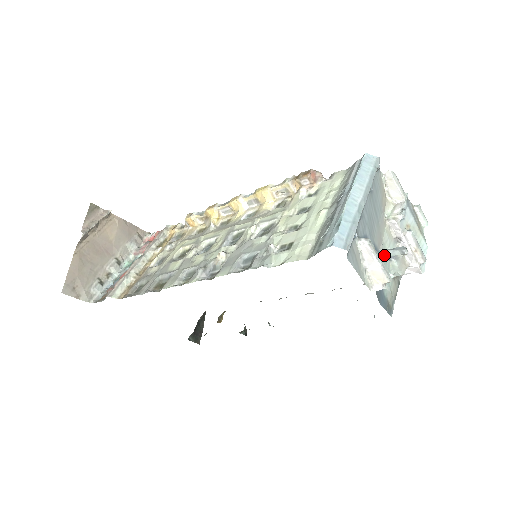
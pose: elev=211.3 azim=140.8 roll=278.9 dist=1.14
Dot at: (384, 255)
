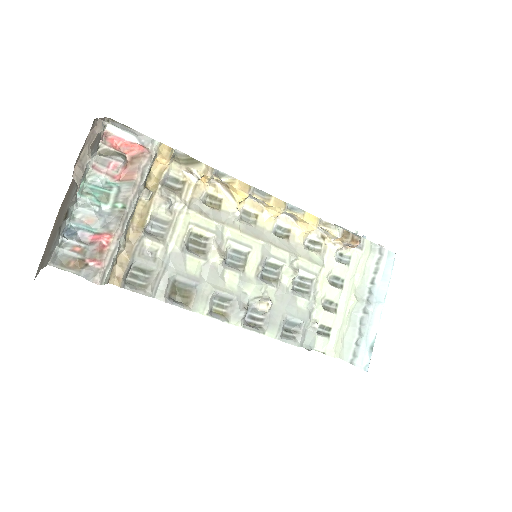
Dot at: occluded
